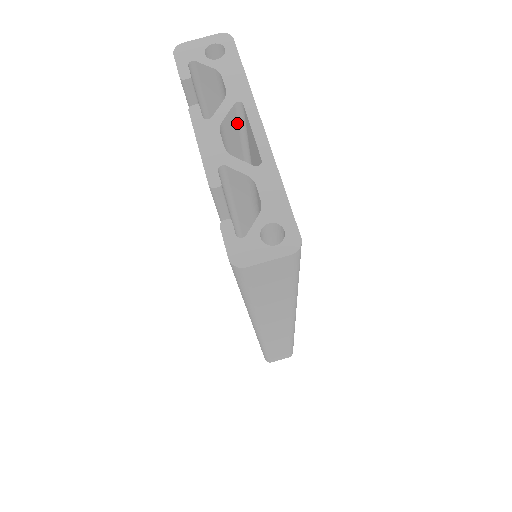
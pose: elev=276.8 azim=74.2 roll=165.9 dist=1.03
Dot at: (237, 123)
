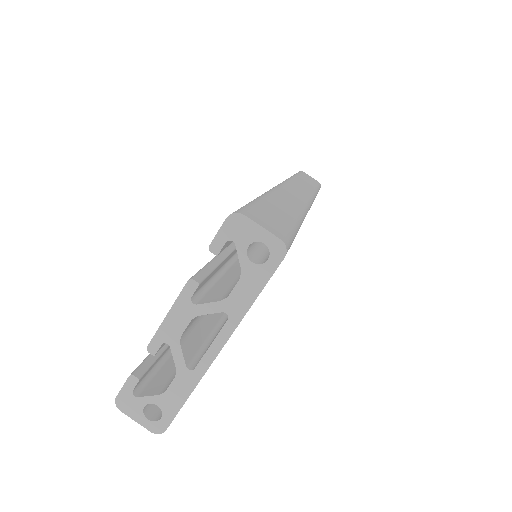
Dot at: occluded
